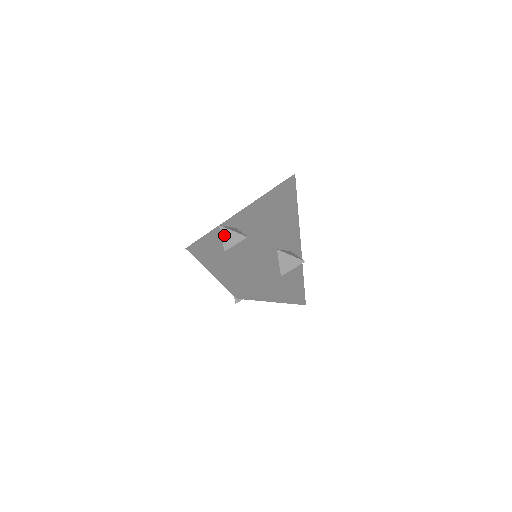
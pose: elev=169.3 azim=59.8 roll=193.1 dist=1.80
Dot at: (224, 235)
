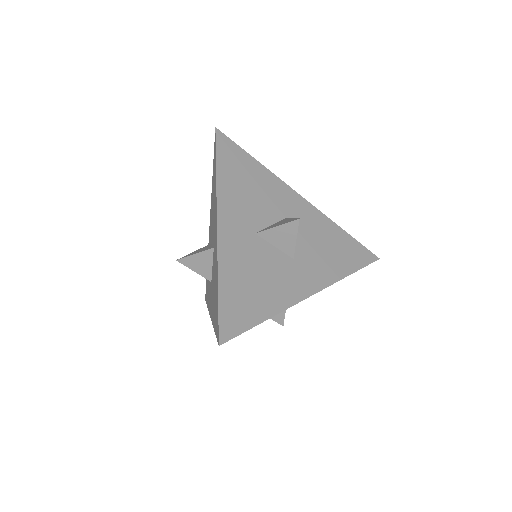
Dot at: (192, 266)
